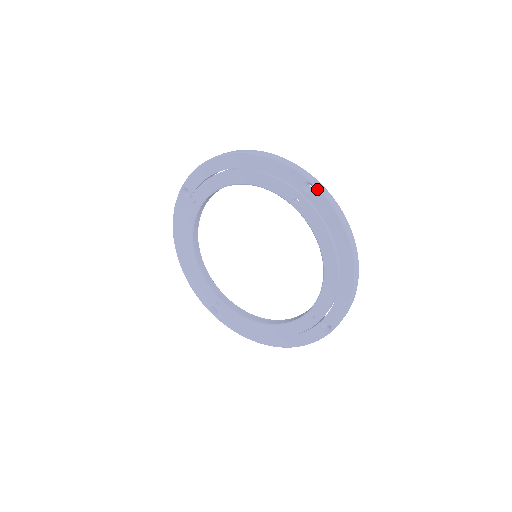
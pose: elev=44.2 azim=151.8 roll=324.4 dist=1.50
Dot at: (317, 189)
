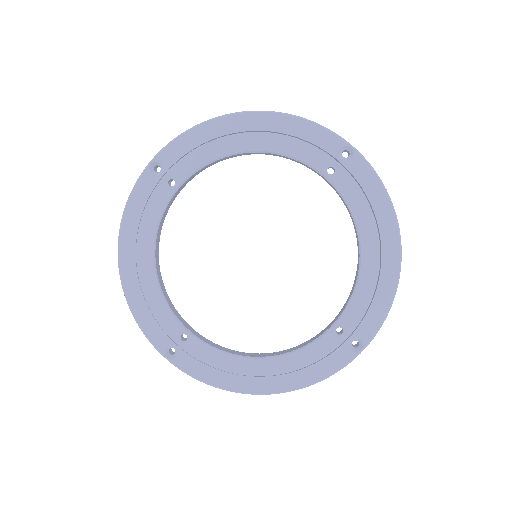
Dot at: (359, 154)
